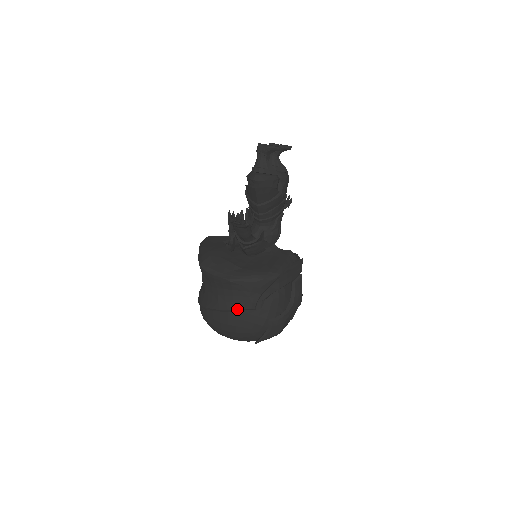
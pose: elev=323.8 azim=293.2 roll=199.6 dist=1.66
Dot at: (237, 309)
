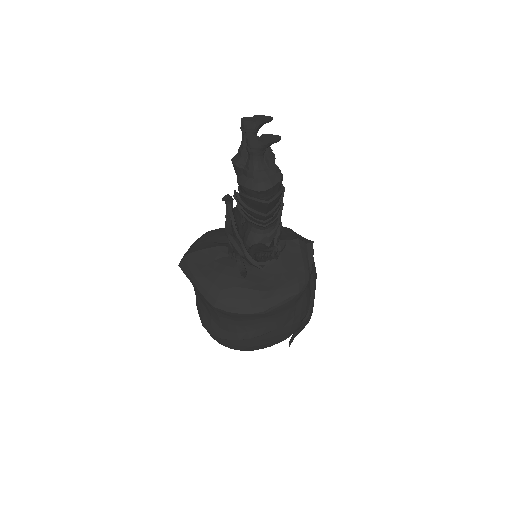
Dot at: (272, 330)
